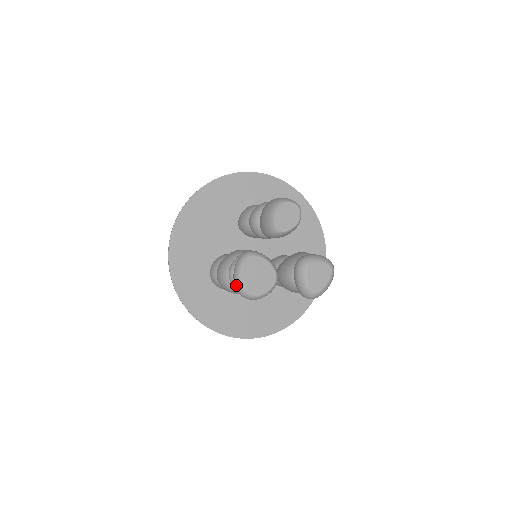
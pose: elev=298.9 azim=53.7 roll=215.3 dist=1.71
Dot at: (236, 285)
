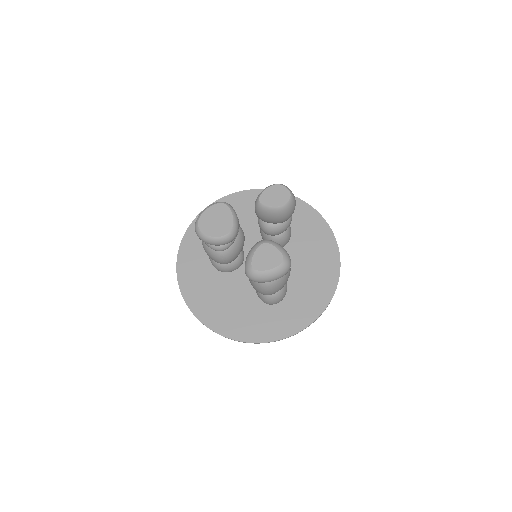
Dot at: (197, 218)
